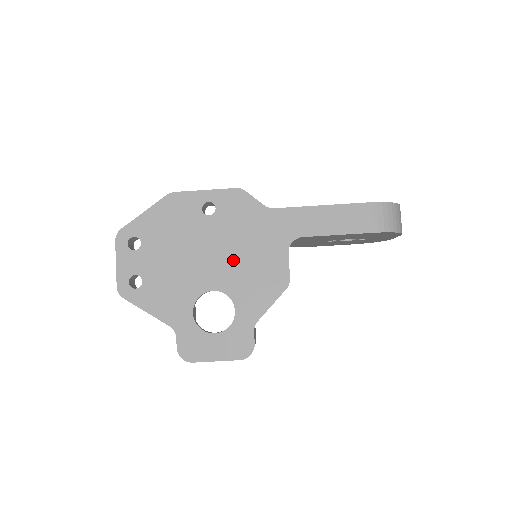
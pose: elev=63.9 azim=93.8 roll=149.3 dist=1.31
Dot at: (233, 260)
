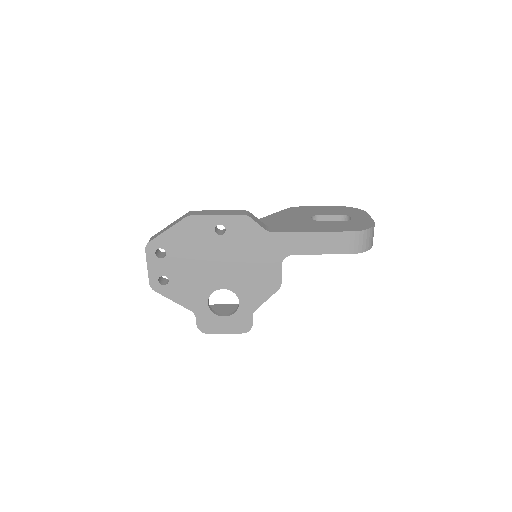
Dot at: (239, 269)
